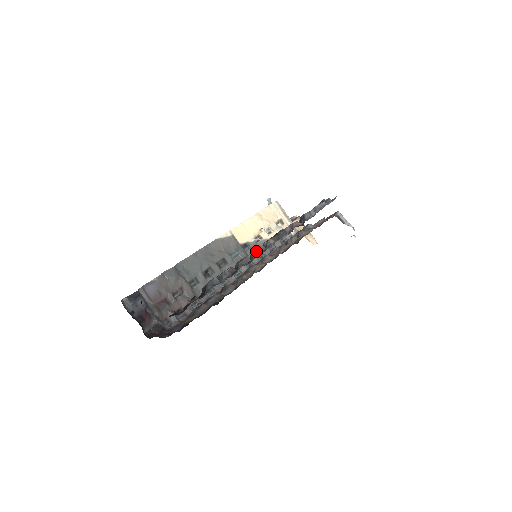
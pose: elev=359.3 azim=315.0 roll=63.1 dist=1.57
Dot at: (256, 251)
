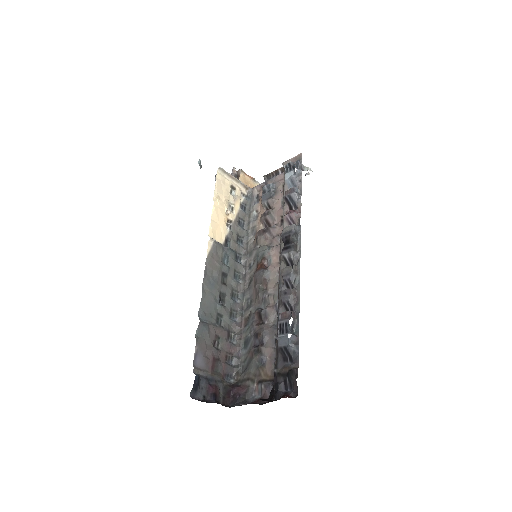
Dot at: (292, 275)
